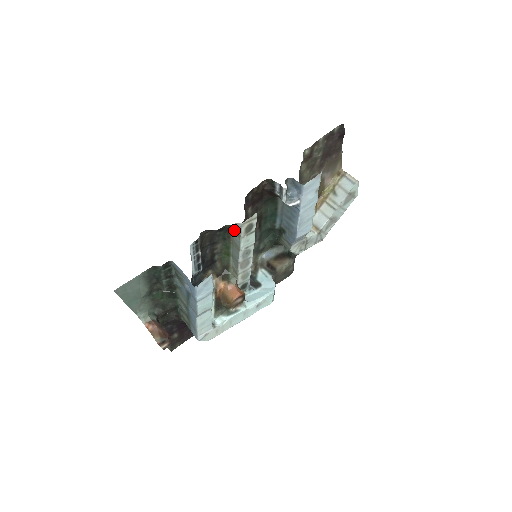
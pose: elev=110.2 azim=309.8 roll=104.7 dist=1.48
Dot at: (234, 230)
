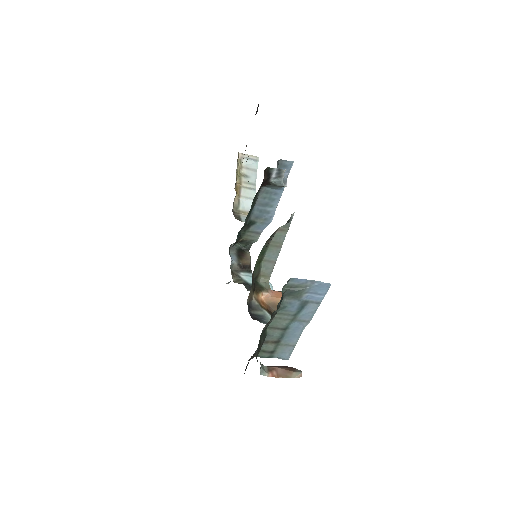
Dot at: (279, 227)
